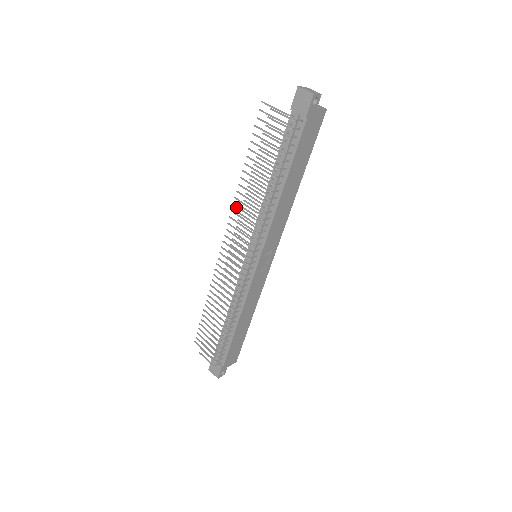
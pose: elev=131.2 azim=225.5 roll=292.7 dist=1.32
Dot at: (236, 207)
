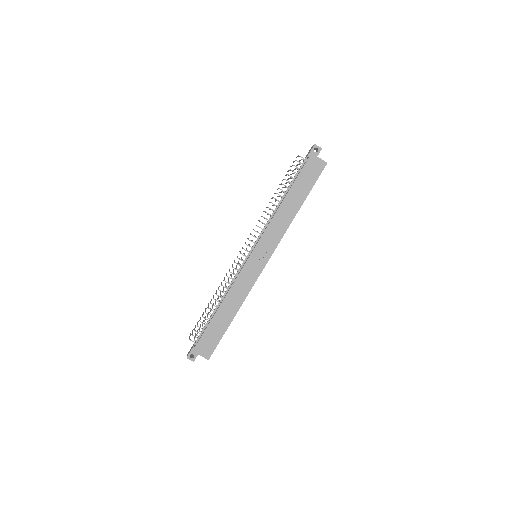
Dot at: occluded
